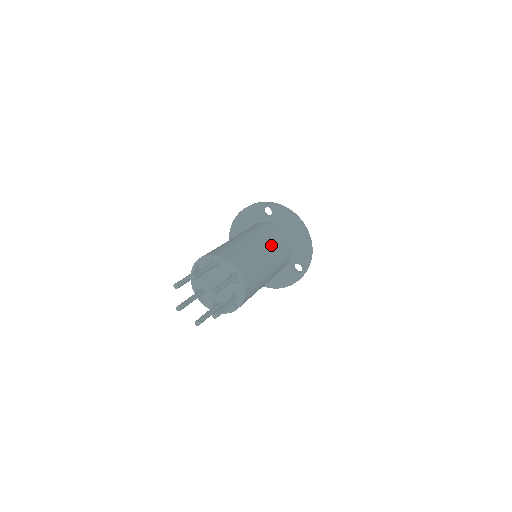
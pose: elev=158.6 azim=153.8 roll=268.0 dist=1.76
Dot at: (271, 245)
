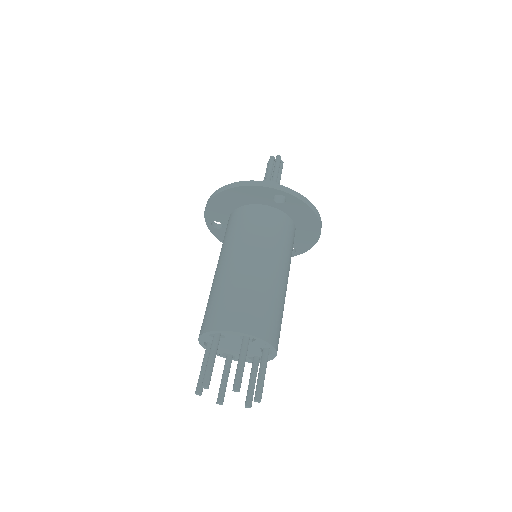
Dot at: (288, 264)
